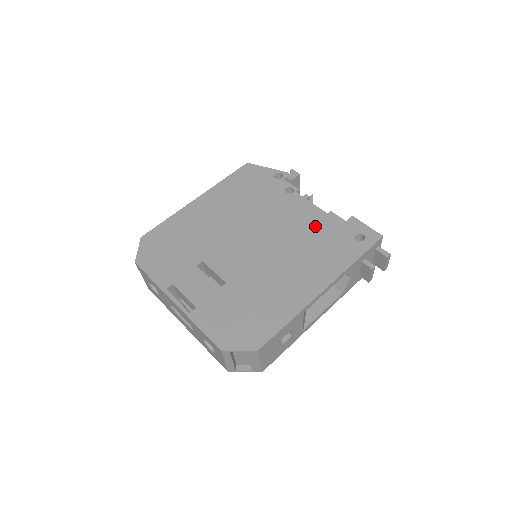
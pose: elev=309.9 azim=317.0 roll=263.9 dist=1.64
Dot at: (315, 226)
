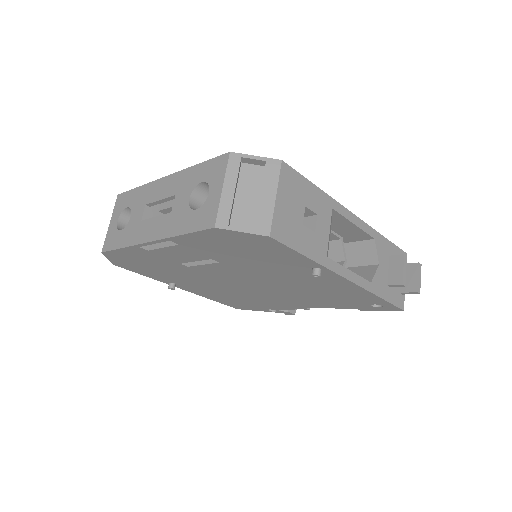
Dot at: occluded
